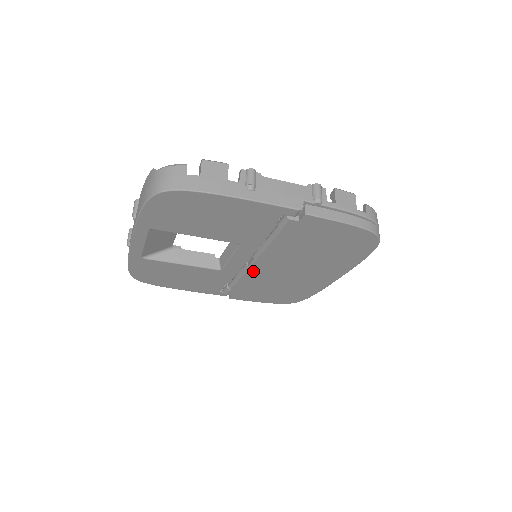
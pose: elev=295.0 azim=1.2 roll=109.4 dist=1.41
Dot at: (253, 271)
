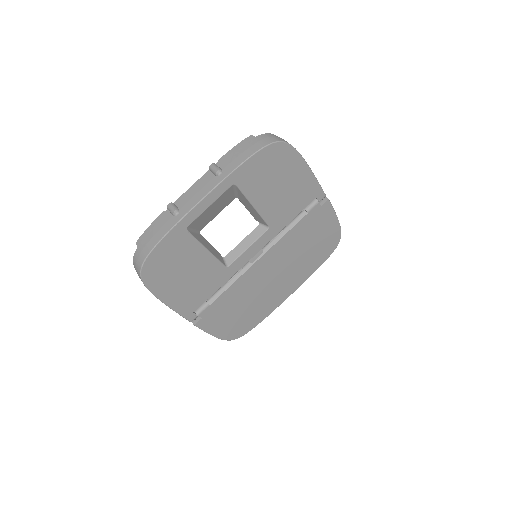
Dot at: (251, 271)
